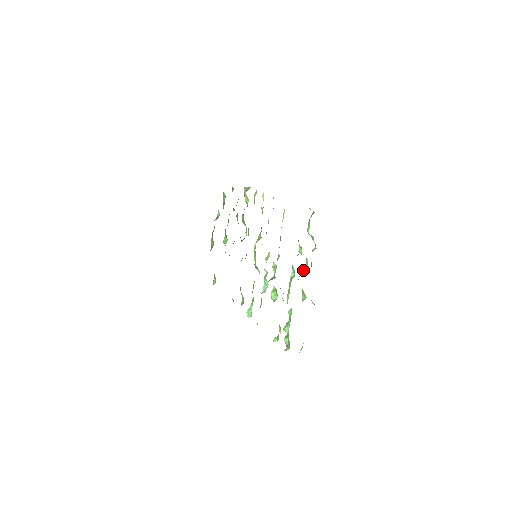
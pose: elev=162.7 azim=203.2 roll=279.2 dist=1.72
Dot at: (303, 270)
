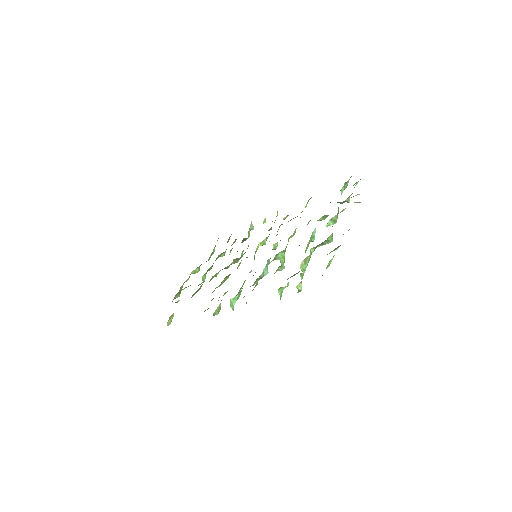
Dot at: (333, 217)
